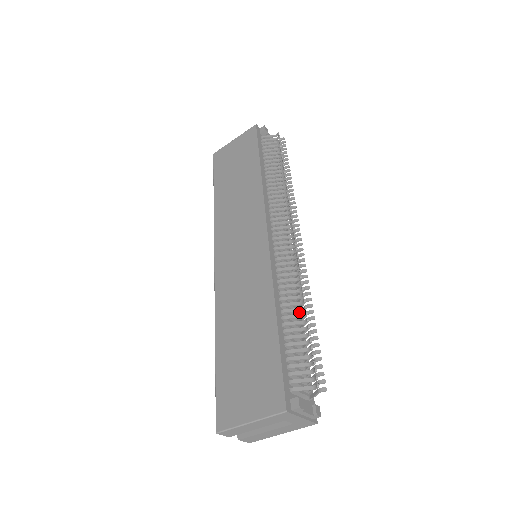
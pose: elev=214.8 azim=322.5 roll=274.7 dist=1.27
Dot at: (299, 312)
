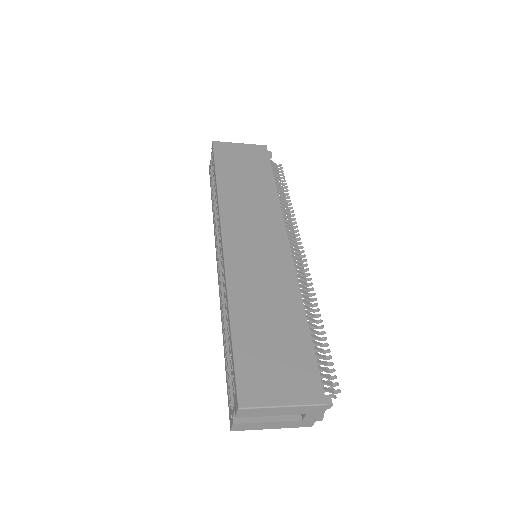
Dot at: occluded
